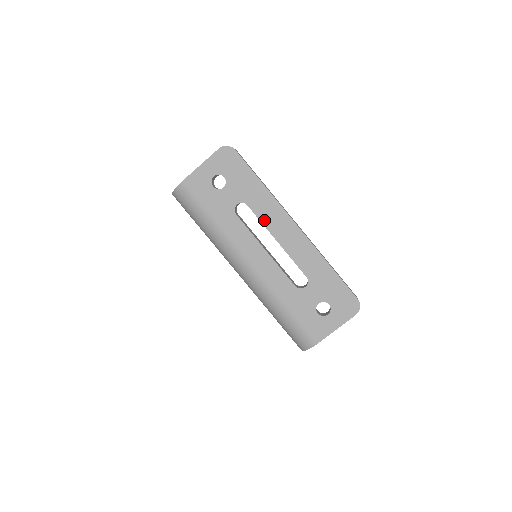
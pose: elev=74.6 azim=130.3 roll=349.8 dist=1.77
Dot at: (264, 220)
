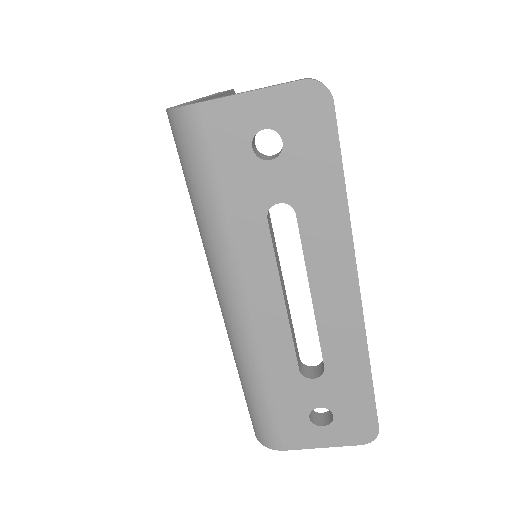
Dot at: (310, 254)
